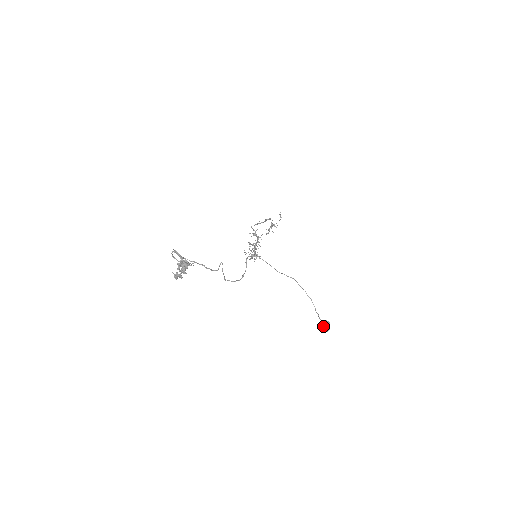
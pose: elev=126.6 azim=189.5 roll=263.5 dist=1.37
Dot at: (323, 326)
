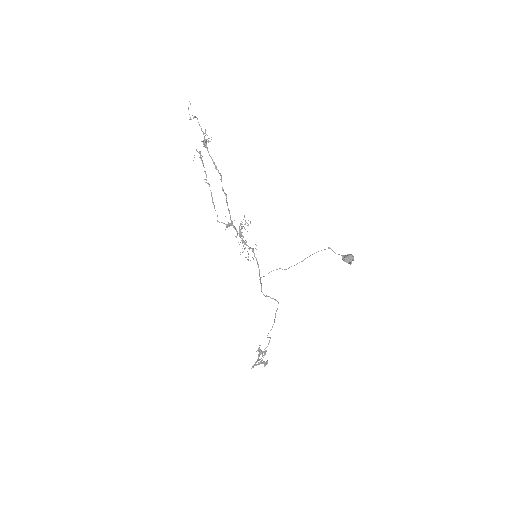
Dot at: (347, 262)
